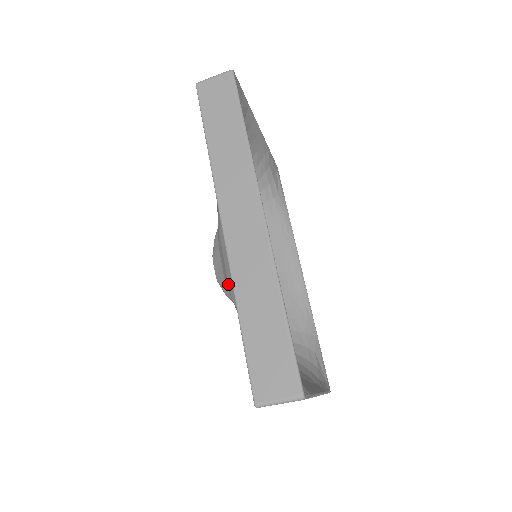
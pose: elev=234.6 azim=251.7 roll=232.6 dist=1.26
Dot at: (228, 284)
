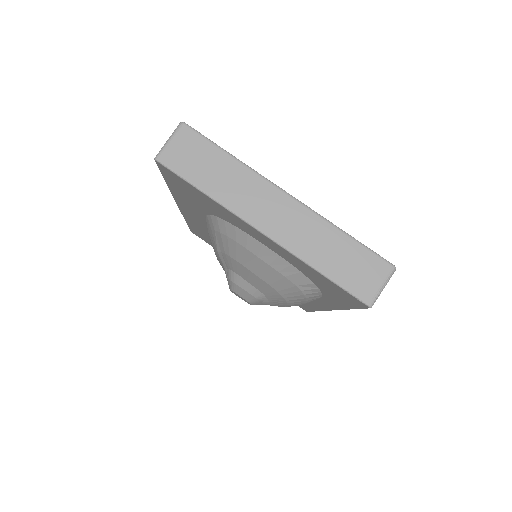
Dot at: occluded
